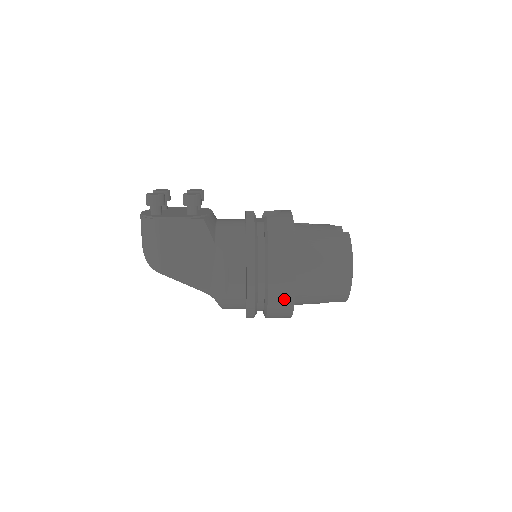
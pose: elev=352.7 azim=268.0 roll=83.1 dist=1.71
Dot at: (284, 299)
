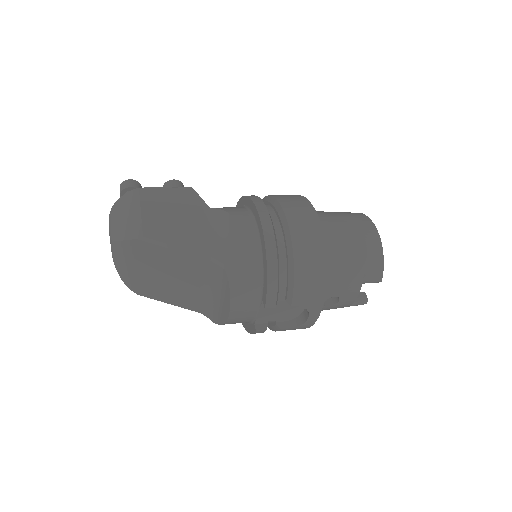
Dot at: (311, 239)
